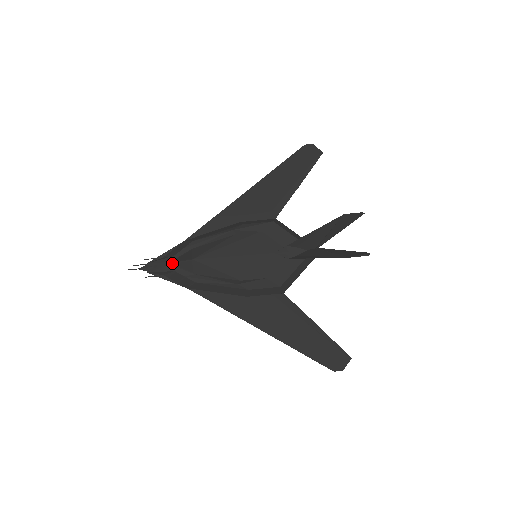
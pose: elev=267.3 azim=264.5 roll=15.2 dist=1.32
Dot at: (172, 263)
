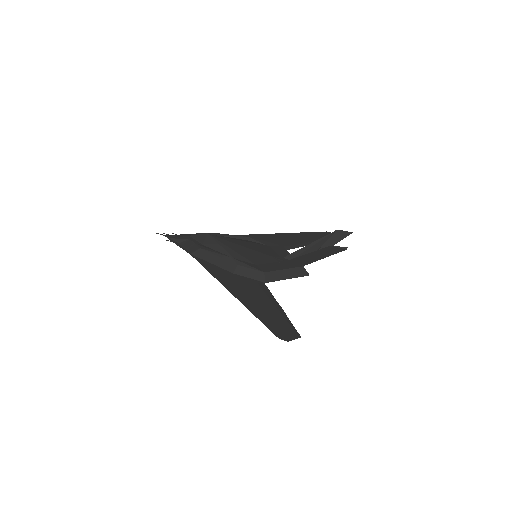
Dot at: (191, 235)
